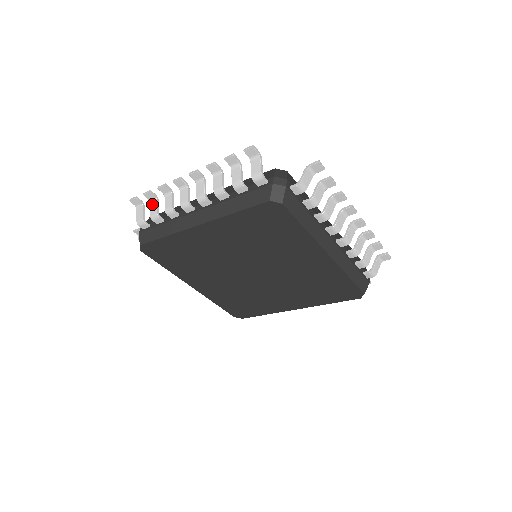
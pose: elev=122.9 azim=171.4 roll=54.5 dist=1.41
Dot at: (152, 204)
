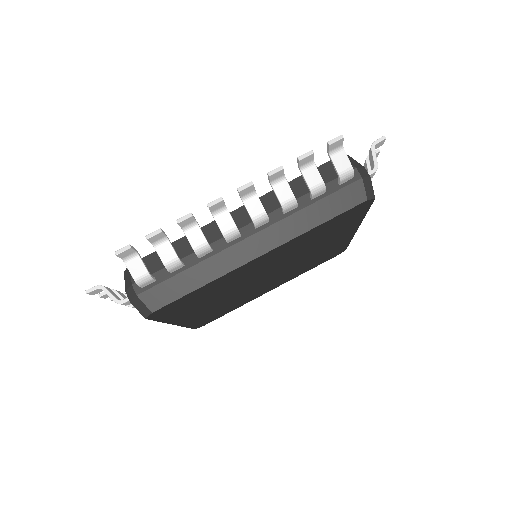
Dot at: occluded
